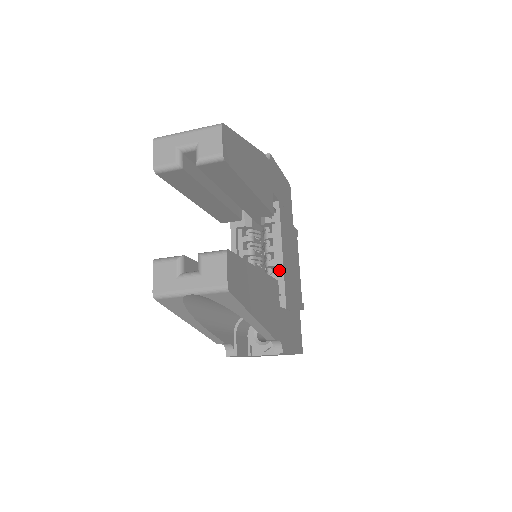
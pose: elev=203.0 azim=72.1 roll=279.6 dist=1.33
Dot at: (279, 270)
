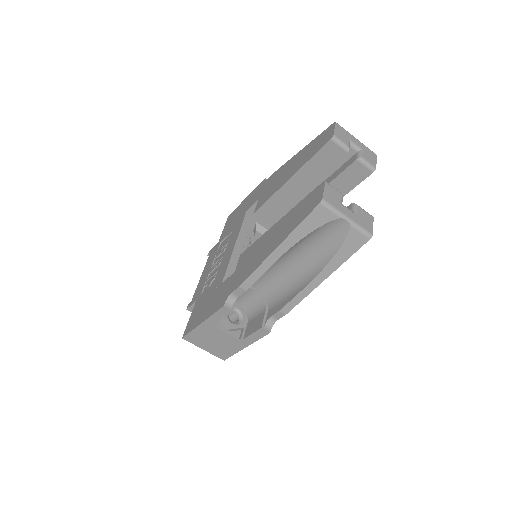
Dot at: occluded
